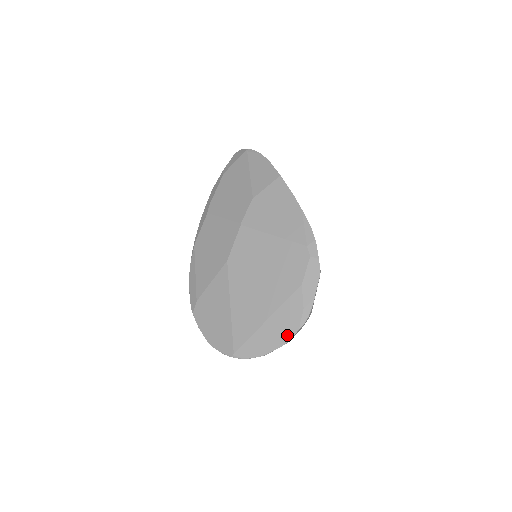
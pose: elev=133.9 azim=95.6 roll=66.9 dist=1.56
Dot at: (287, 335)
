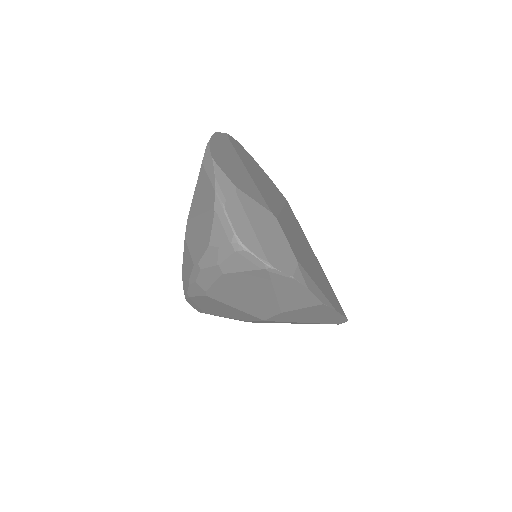
Dot at: occluded
